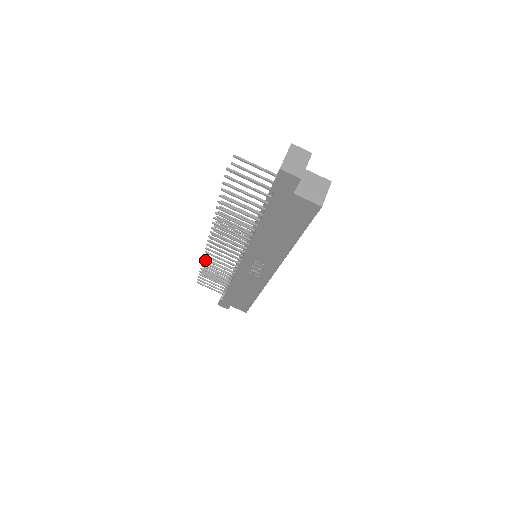
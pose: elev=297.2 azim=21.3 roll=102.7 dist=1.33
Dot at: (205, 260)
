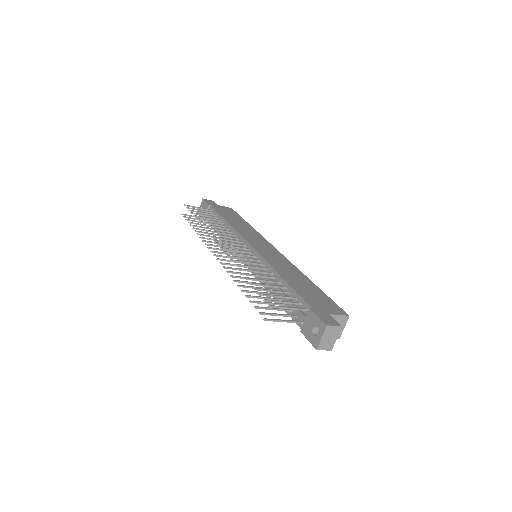
Dot at: (202, 238)
